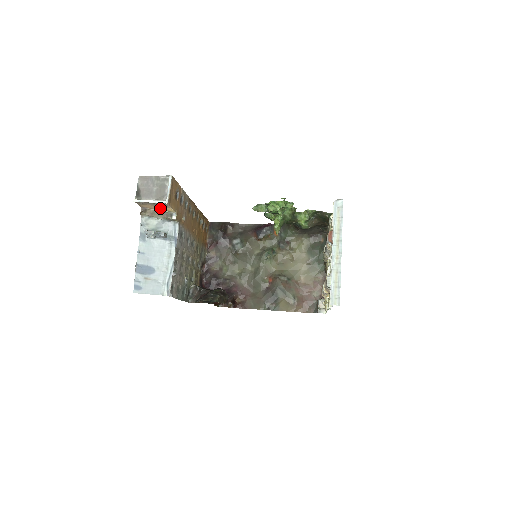
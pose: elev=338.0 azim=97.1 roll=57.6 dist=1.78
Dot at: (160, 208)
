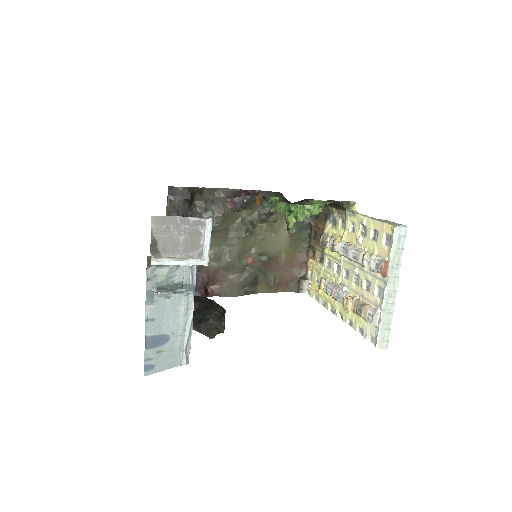
Dot at: occluded
